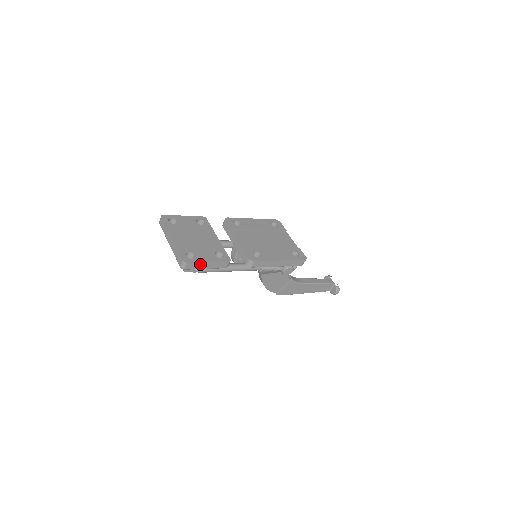
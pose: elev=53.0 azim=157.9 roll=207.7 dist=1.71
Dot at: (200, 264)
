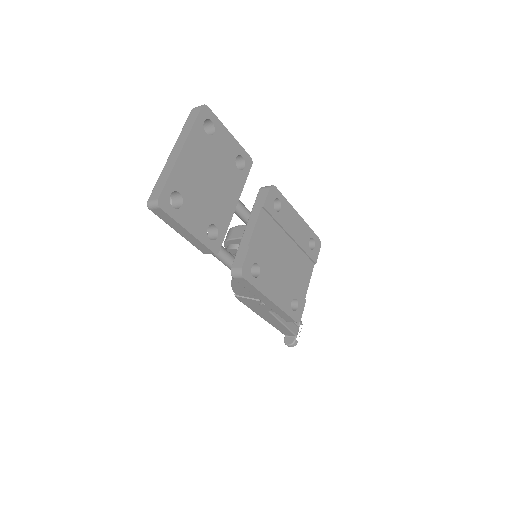
Dot at: (176, 223)
